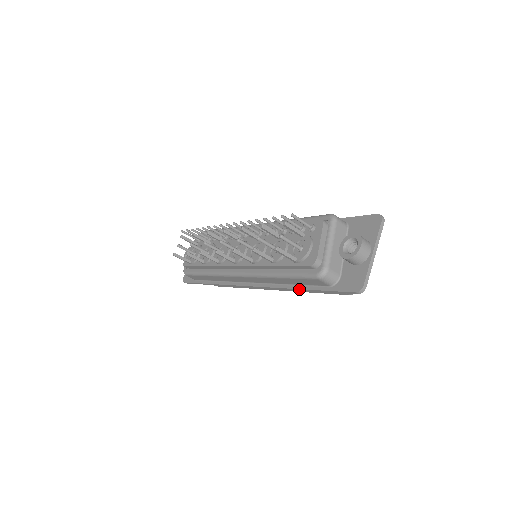
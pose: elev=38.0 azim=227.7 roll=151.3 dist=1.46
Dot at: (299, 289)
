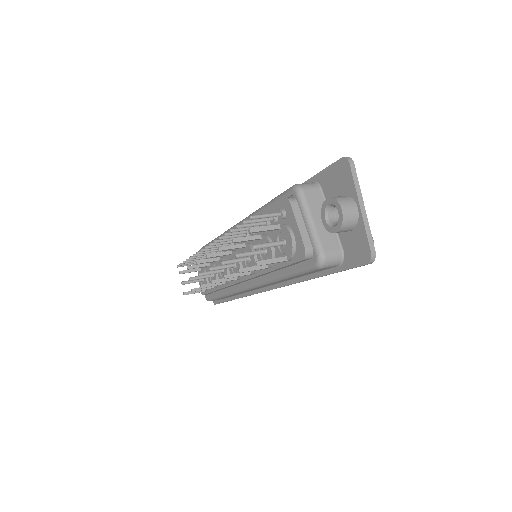
Dot at: occluded
